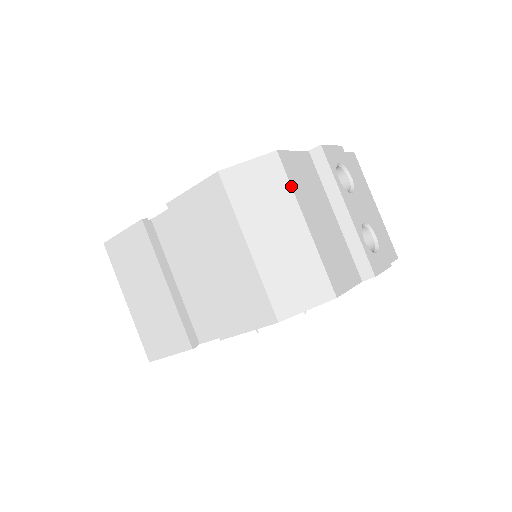
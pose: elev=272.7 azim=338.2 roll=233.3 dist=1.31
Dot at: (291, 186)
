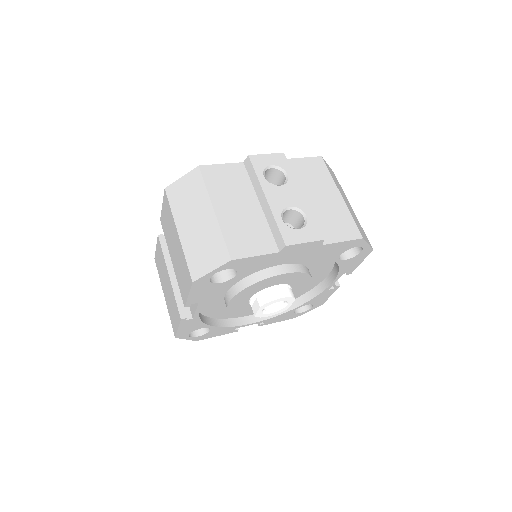
Dot at: (206, 187)
